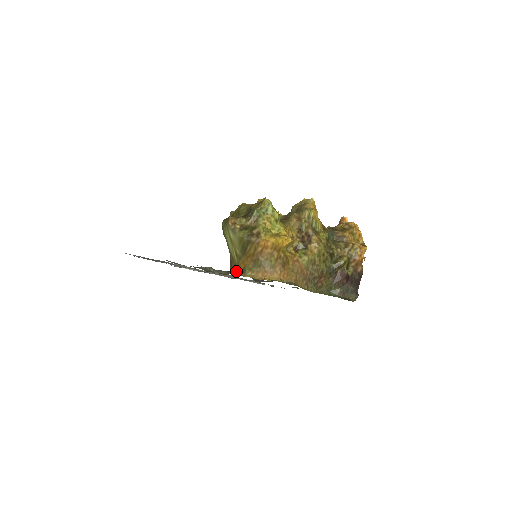
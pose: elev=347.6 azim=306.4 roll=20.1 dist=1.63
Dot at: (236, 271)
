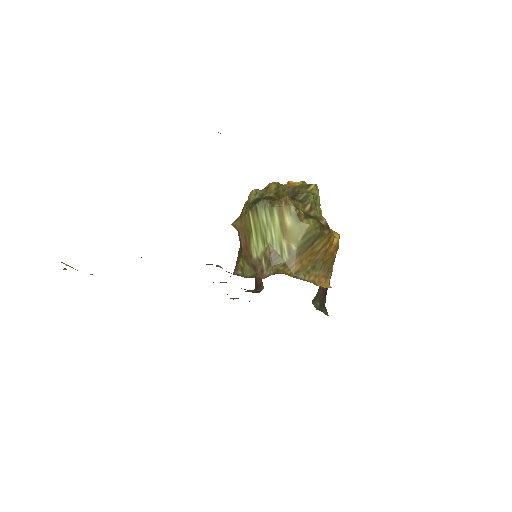
Dot at: (287, 274)
